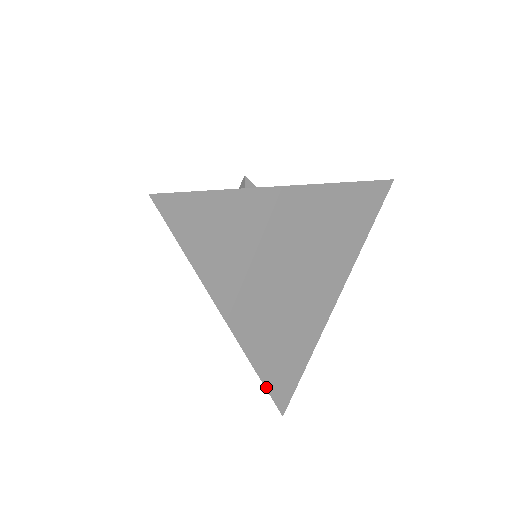
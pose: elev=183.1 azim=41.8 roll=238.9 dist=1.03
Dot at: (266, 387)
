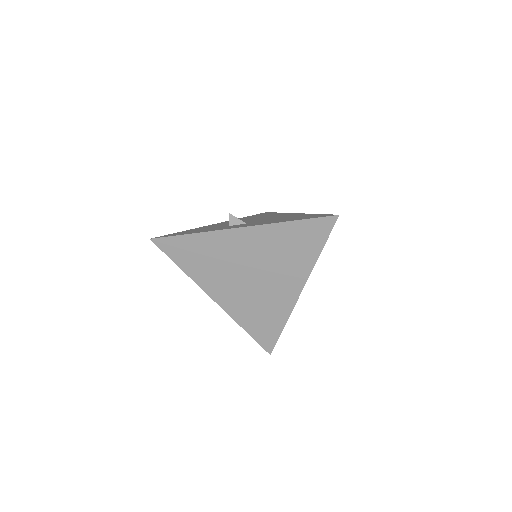
Dot at: (252, 336)
